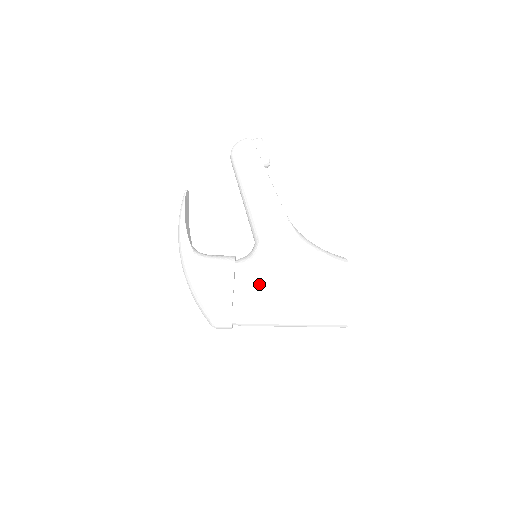
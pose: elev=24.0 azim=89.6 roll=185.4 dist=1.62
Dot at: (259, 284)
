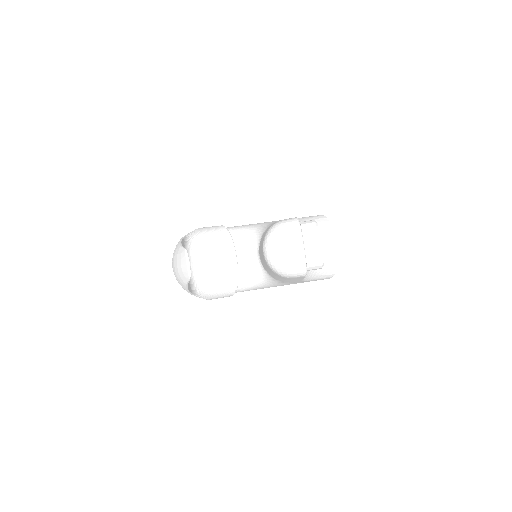
Dot at: occluded
